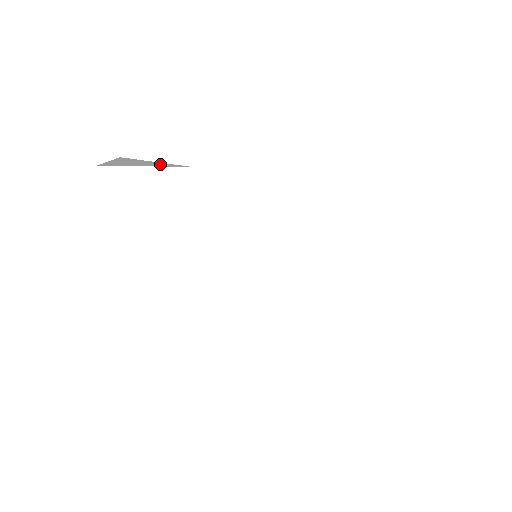
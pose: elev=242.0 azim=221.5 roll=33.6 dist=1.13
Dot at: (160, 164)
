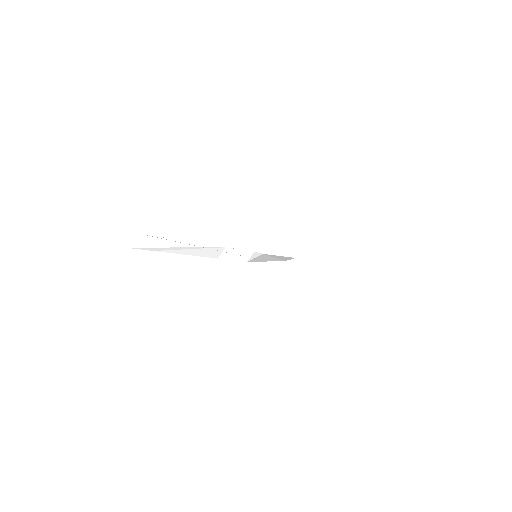
Dot at: (186, 244)
